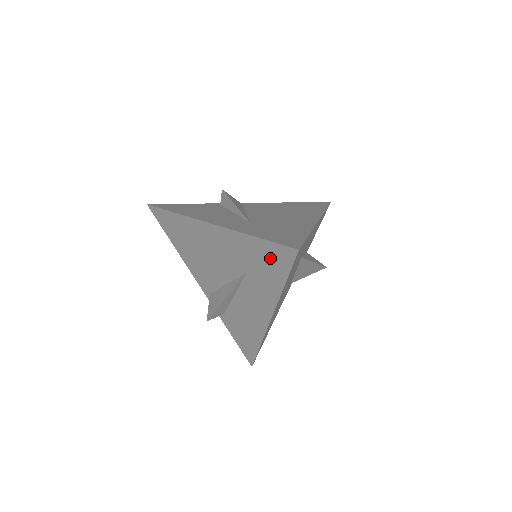
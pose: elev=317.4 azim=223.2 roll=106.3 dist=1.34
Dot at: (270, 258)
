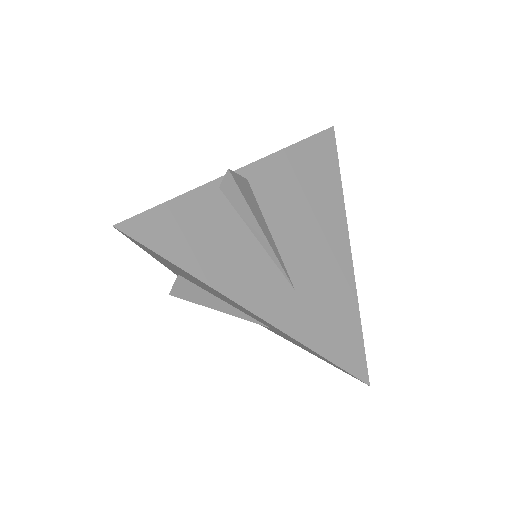
Dot at: (324, 359)
